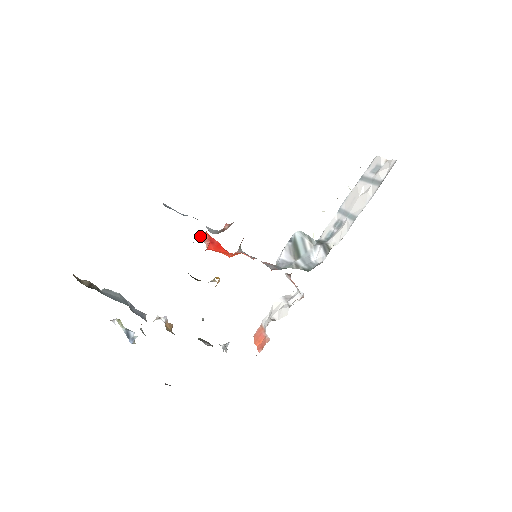
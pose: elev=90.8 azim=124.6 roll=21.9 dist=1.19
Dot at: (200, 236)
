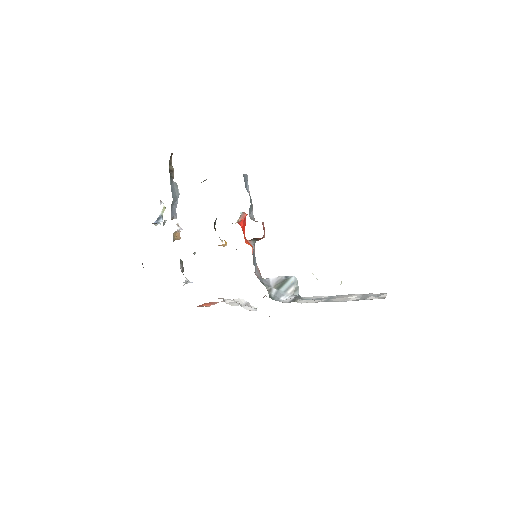
Dot at: (244, 212)
